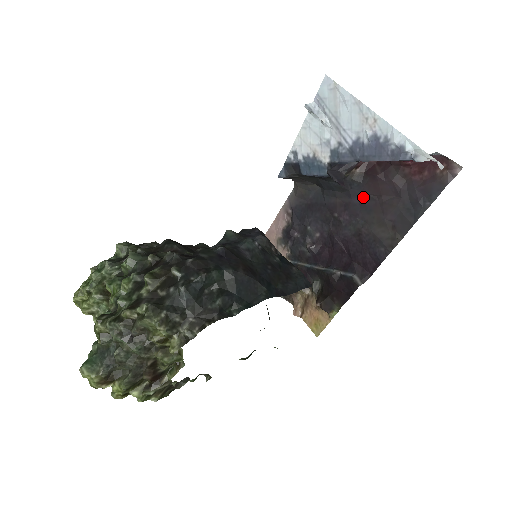
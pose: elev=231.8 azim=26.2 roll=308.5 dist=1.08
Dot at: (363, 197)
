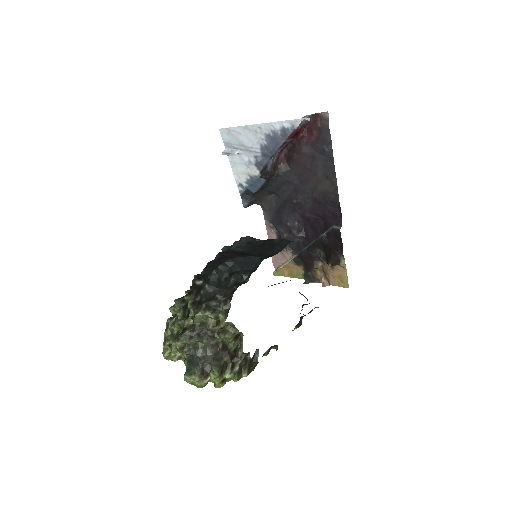
Dot at: (298, 177)
